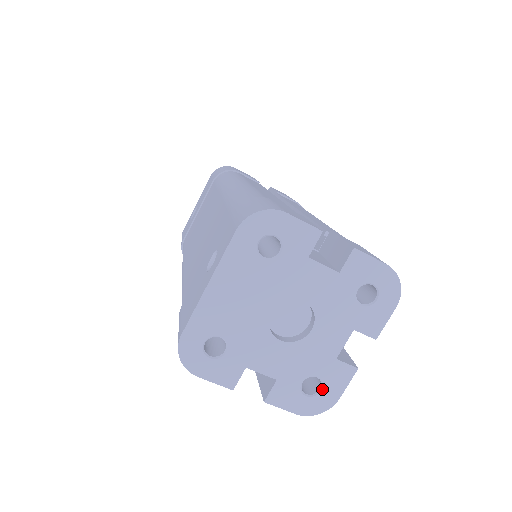
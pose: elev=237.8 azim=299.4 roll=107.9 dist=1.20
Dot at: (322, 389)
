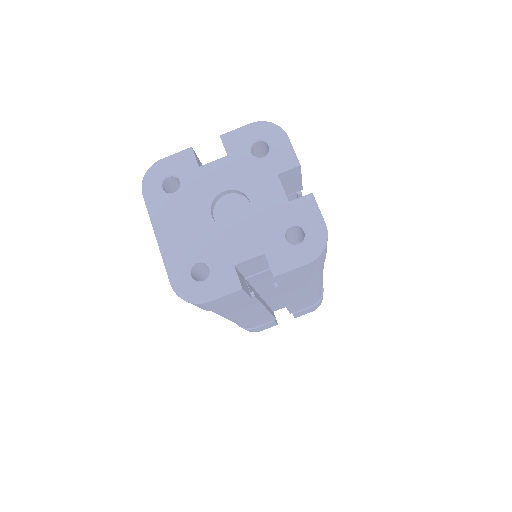
Dot at: (304, 230)
